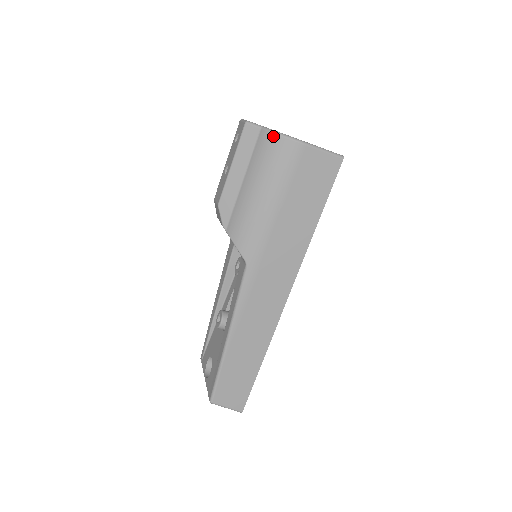
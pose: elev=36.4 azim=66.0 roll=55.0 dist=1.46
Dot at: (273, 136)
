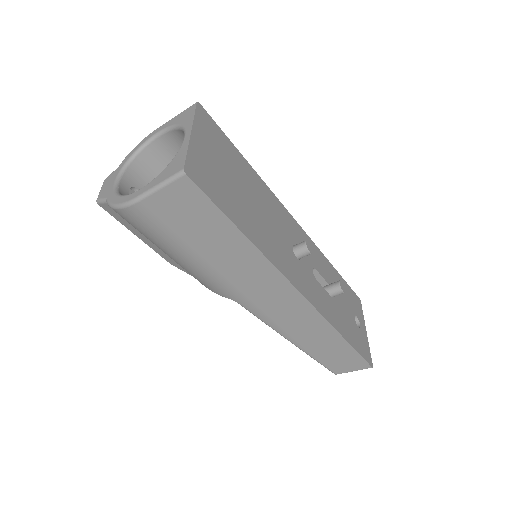
Dot at: (115, 211)
